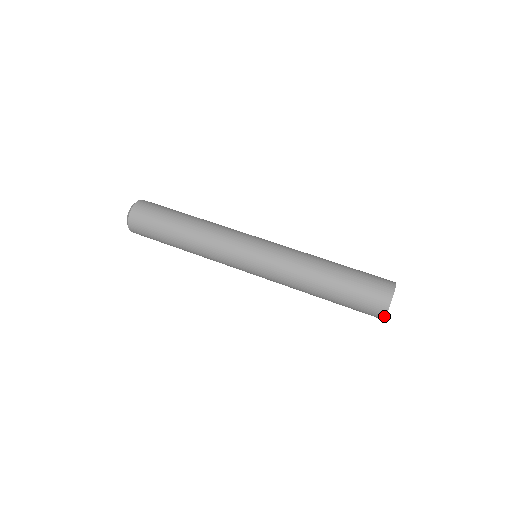
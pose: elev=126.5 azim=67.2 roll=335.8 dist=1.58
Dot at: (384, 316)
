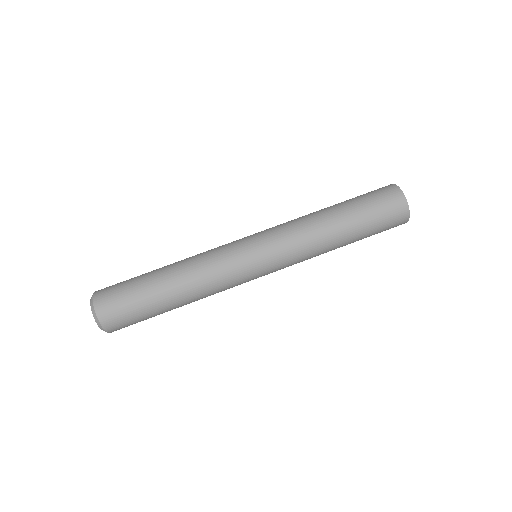
Dot at: occluded
